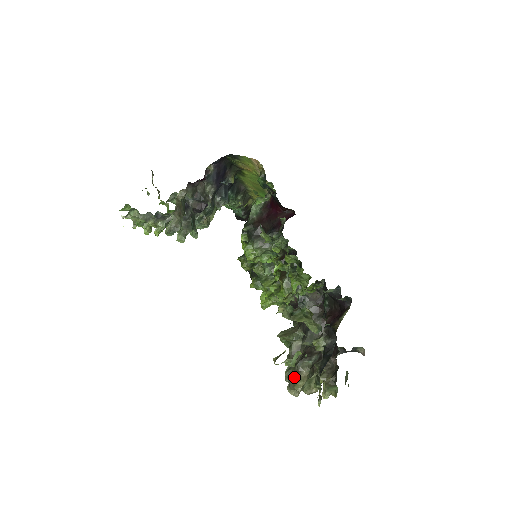
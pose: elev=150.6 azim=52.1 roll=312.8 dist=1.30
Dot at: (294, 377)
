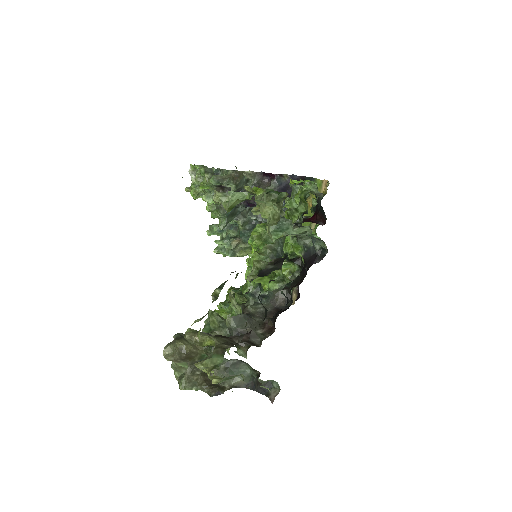
Dot at: occluded
